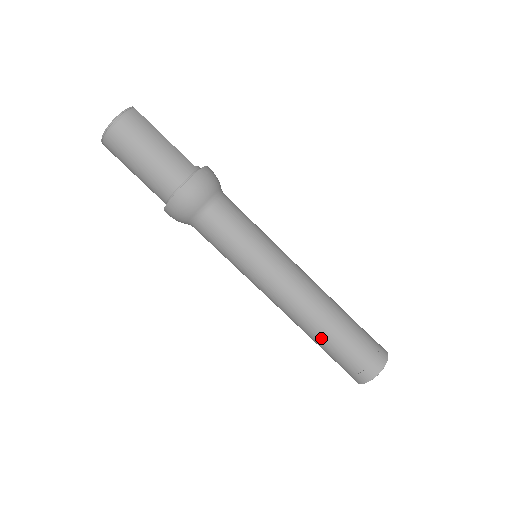
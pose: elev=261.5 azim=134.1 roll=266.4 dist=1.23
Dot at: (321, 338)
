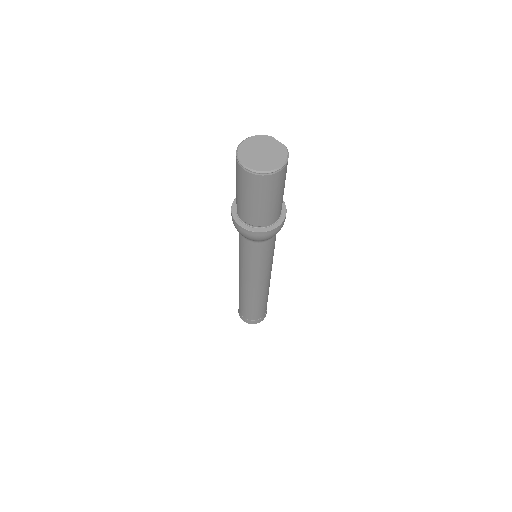
Dot at: (256, 306)
